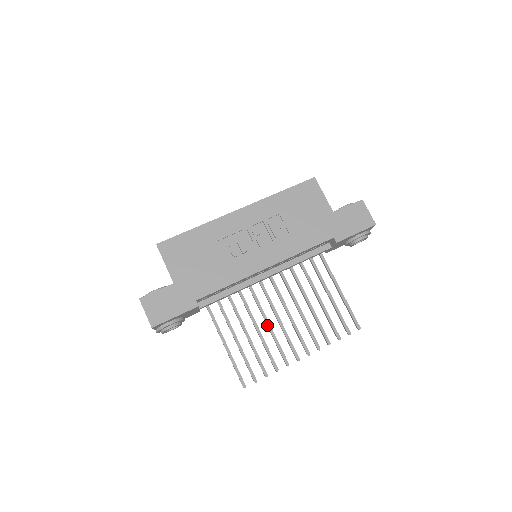
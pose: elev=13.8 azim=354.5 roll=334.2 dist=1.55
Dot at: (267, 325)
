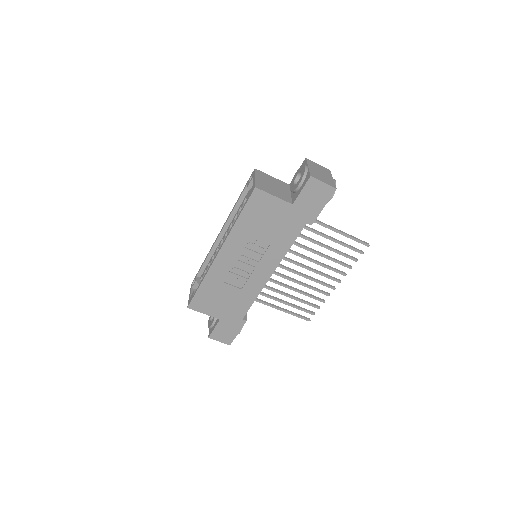
Dot at: occluded
